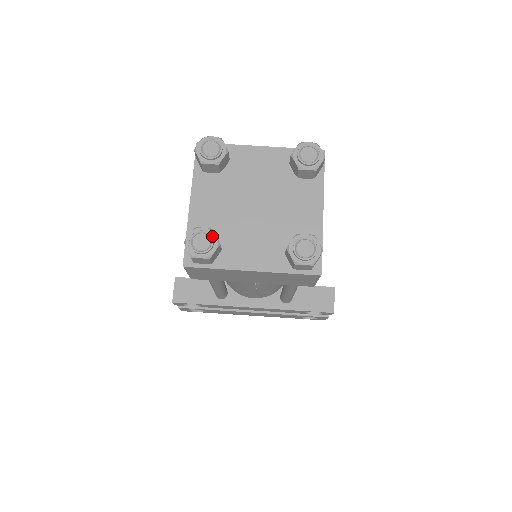
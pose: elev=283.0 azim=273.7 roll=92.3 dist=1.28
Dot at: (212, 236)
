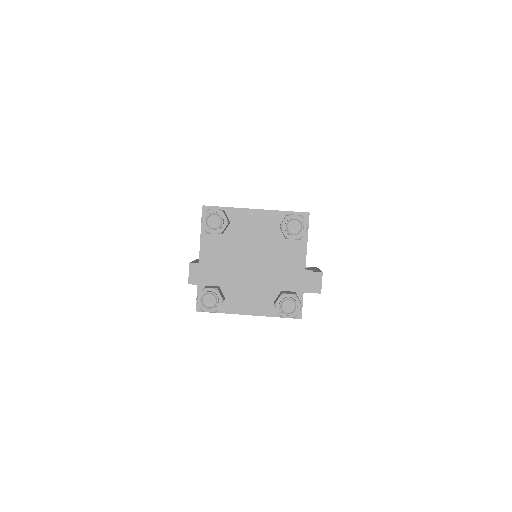
Dot at: (217, 295)
